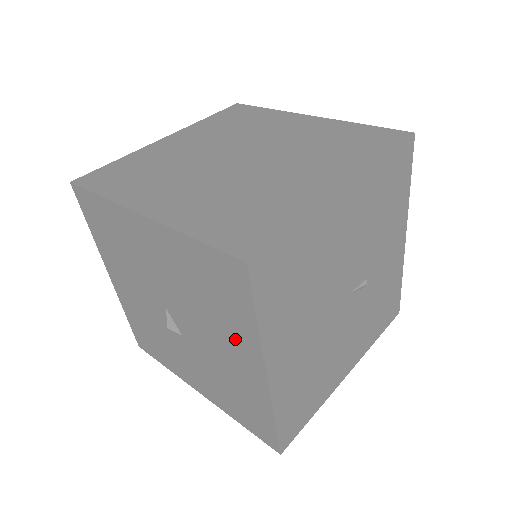
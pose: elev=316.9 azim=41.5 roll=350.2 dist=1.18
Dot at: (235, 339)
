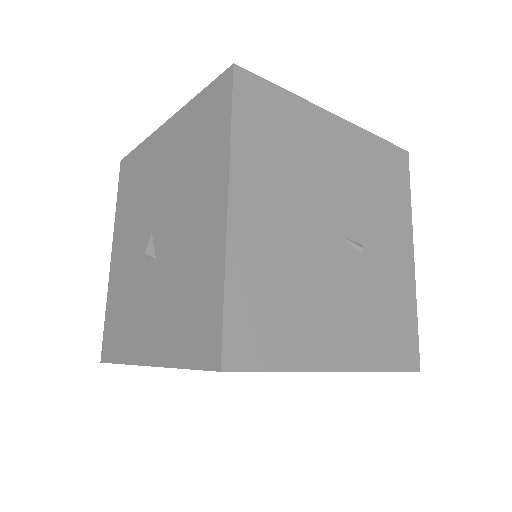
Dot at: (207, 184)
